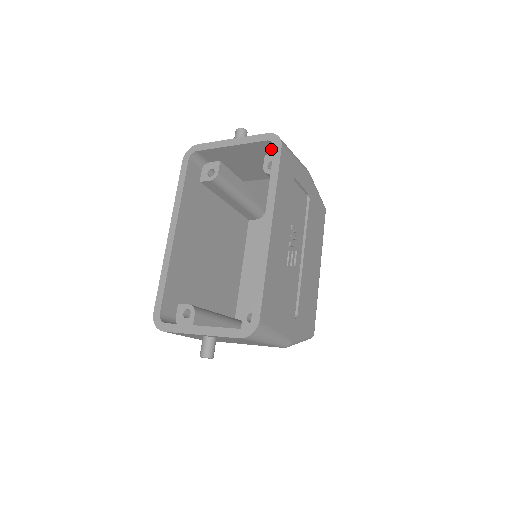
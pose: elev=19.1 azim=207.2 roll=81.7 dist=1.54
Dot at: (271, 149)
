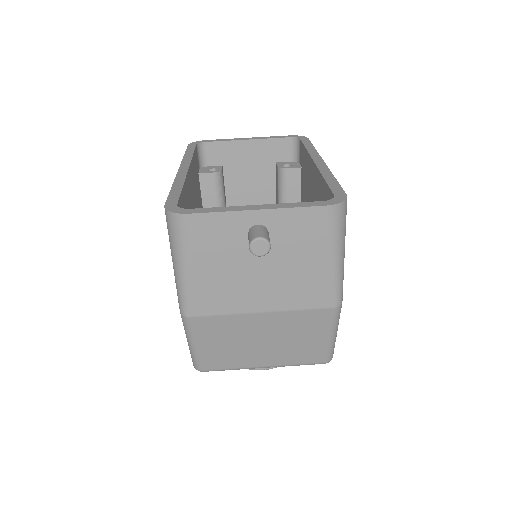
Dot at: (287, 154)
